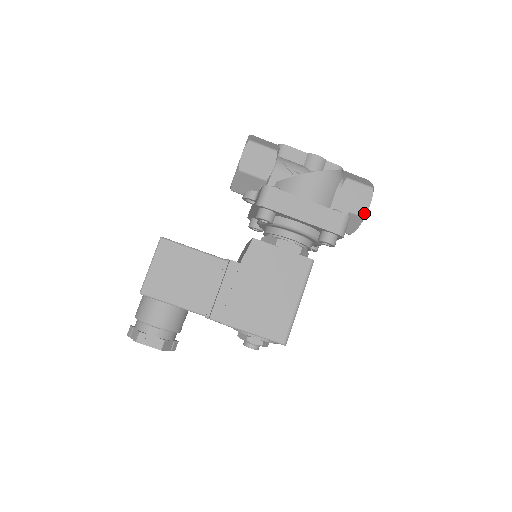
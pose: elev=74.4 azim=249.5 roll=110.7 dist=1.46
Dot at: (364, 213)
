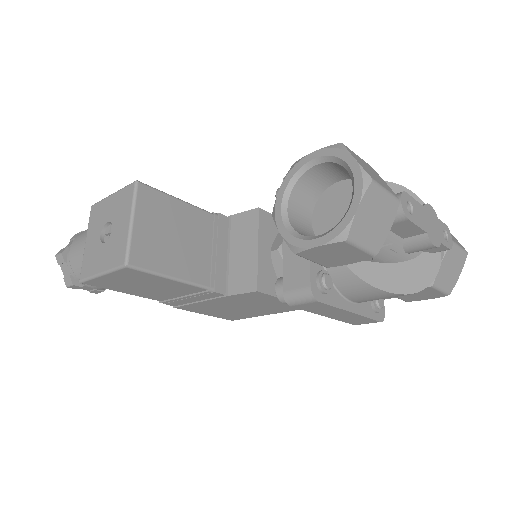
Dot at: (410, 301)
